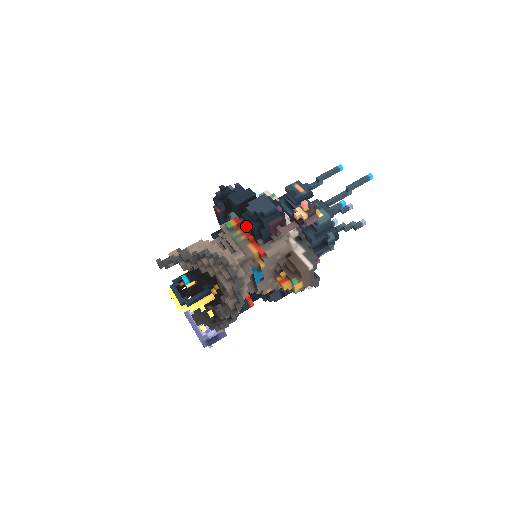
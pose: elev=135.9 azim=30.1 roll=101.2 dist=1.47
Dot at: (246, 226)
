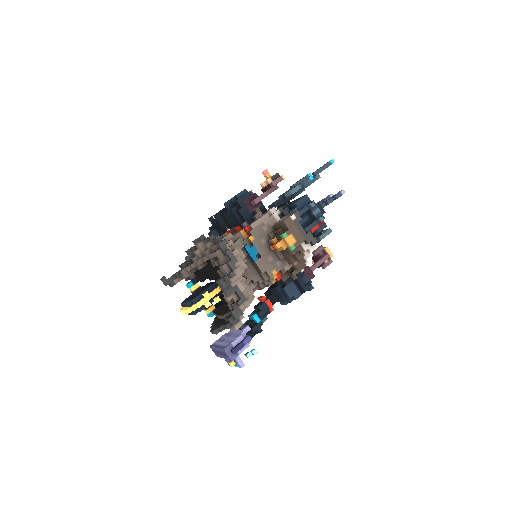
Dot at: occluded
